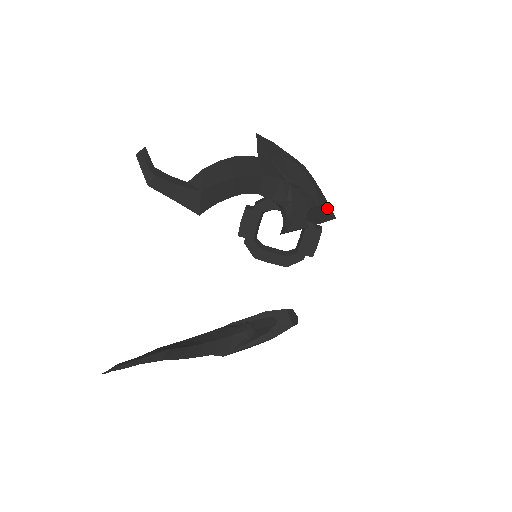
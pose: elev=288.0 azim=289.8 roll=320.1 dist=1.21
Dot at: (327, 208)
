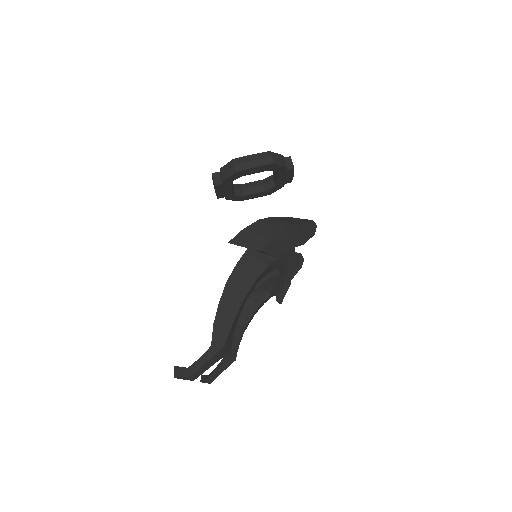
Dot at: (308, 231)
